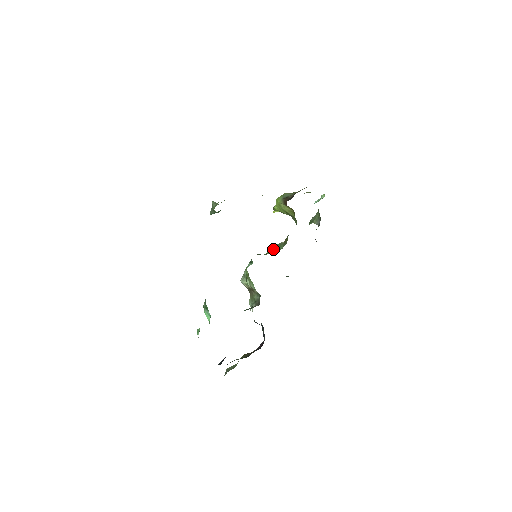
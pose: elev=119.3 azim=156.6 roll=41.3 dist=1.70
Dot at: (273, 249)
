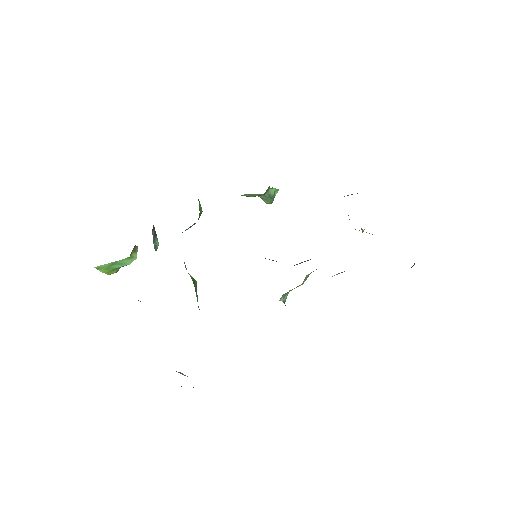
Dot at: occluded
